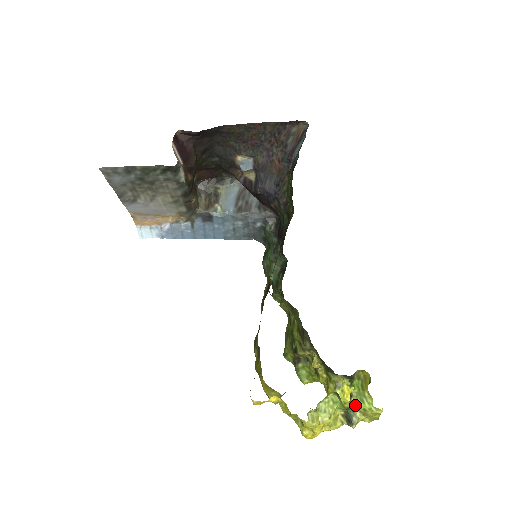
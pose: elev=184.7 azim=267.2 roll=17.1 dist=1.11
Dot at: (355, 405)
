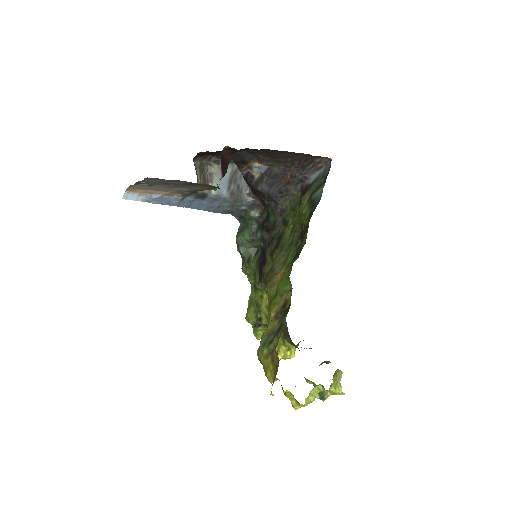
Dot at: (330, 390)
